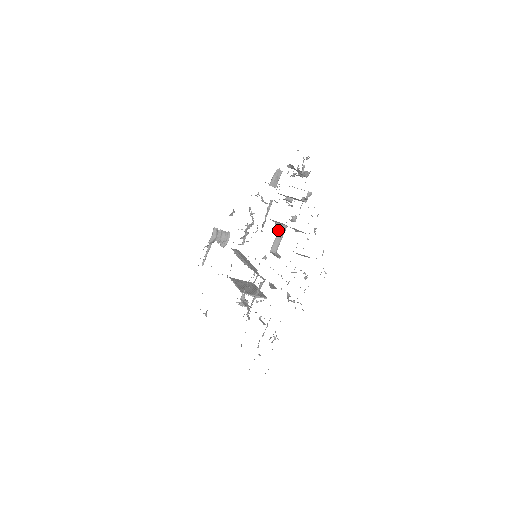
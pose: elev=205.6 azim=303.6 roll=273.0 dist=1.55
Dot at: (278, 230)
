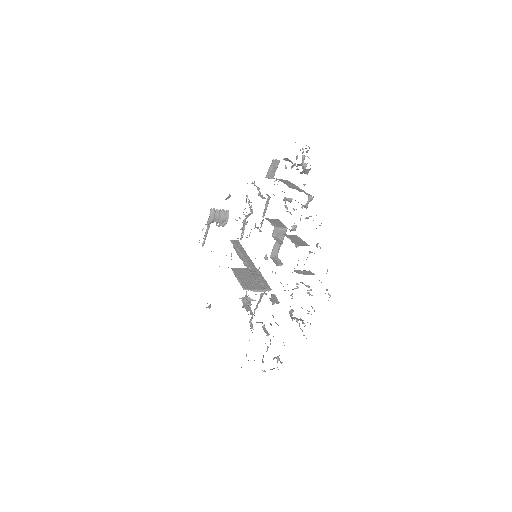
Dot at: (277, 234)
